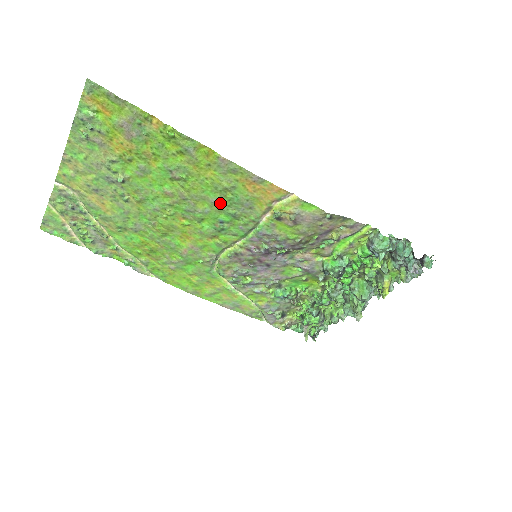
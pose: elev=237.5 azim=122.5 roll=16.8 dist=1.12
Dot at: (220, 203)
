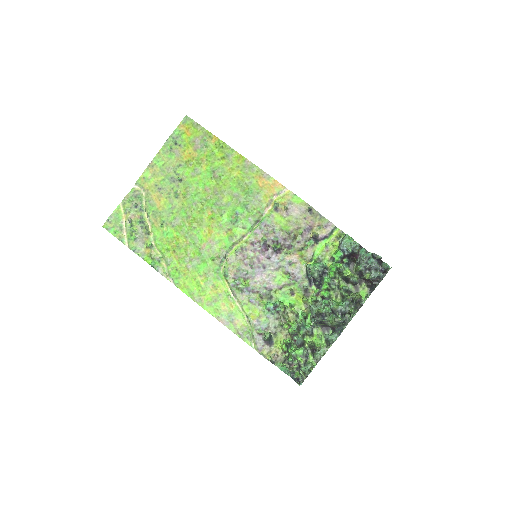
Dot at: (239, 196)
